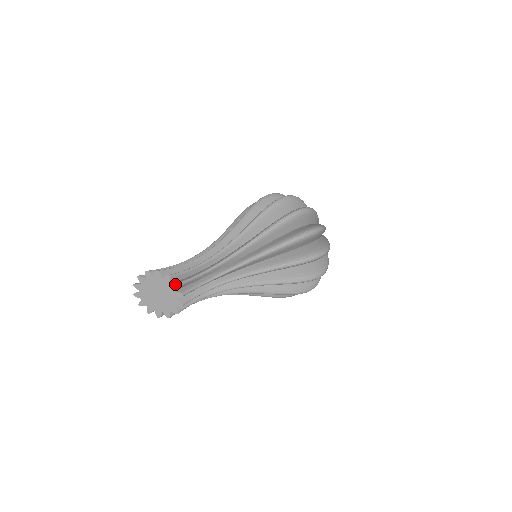
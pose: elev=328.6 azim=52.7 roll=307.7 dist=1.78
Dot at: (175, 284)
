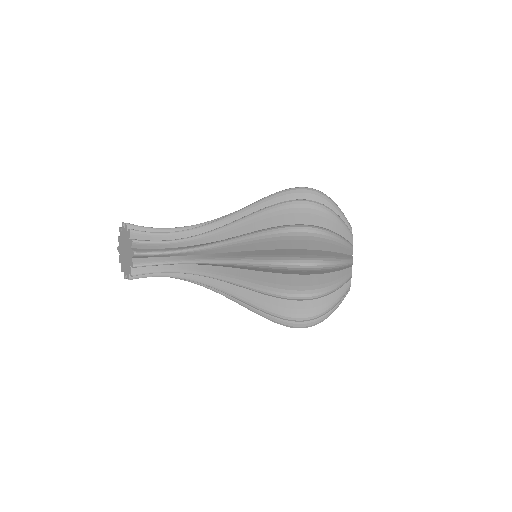
Dot at: (131, 240)
